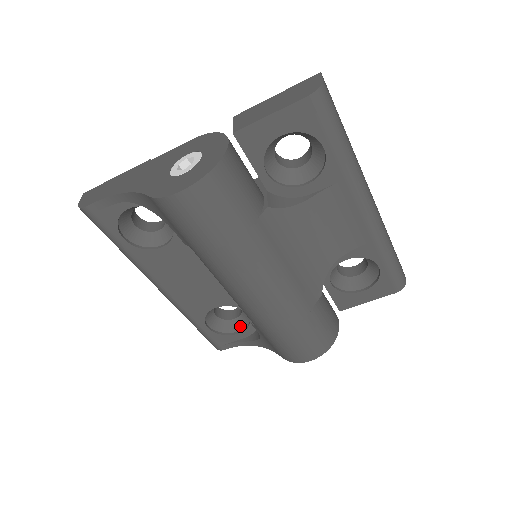
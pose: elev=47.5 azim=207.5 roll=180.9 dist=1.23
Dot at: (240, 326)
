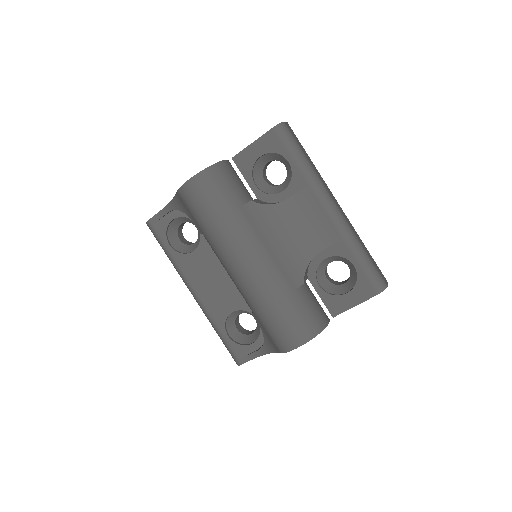
Dot at: (255, 338)
